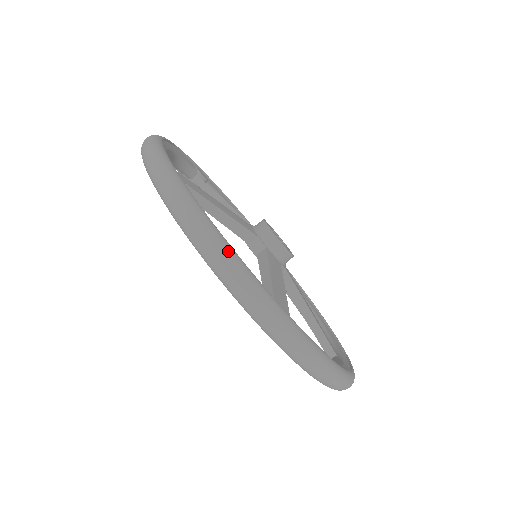
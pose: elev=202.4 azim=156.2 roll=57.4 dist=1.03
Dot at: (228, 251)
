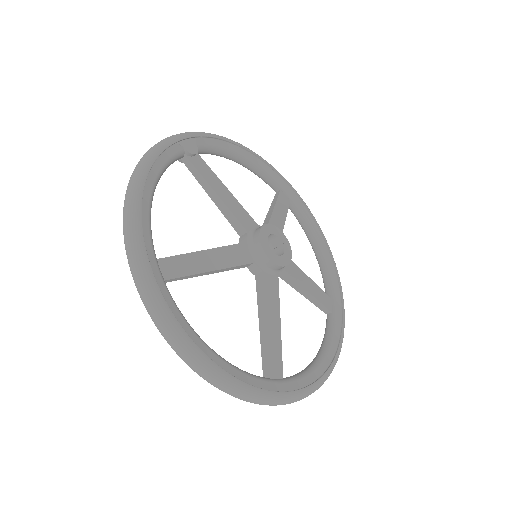
Dot at: (224, 380)
